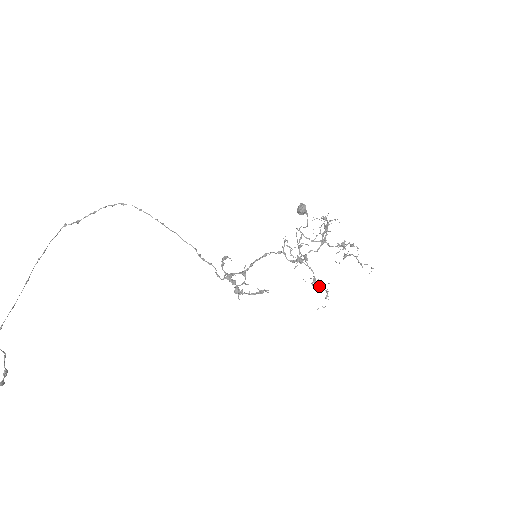
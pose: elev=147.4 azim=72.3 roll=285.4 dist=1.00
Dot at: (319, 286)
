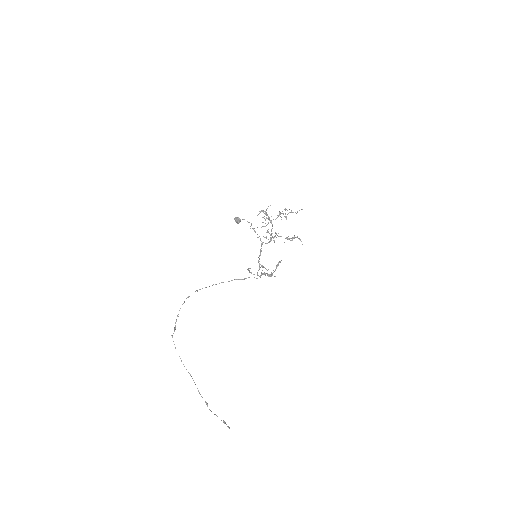
Dot at: (292, 239)
